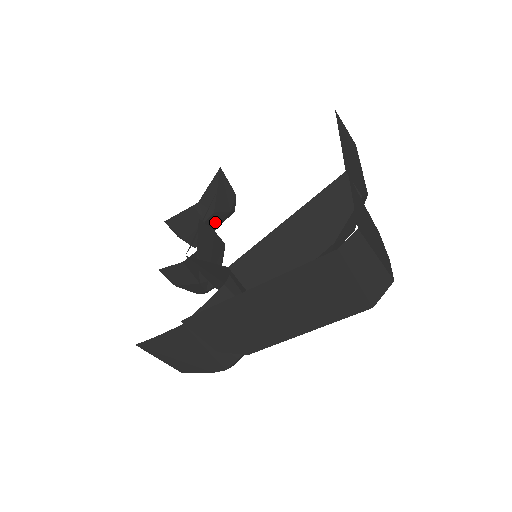
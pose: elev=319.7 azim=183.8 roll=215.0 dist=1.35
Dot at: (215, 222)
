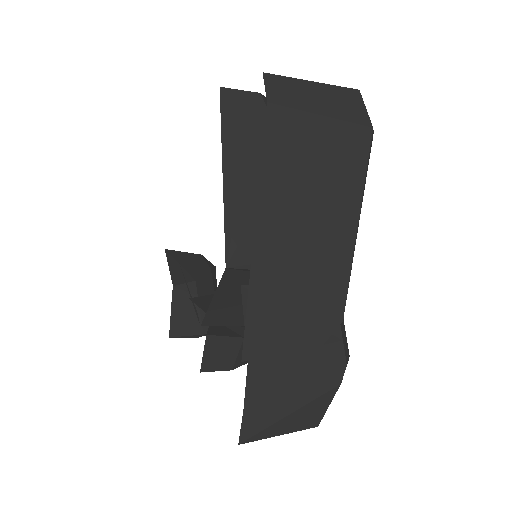
Dot at: (208, 290)
